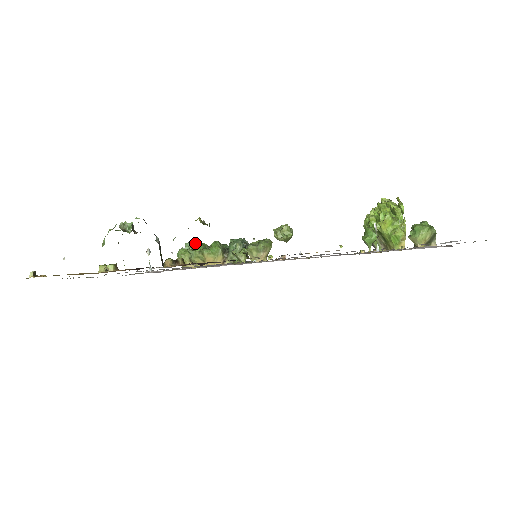
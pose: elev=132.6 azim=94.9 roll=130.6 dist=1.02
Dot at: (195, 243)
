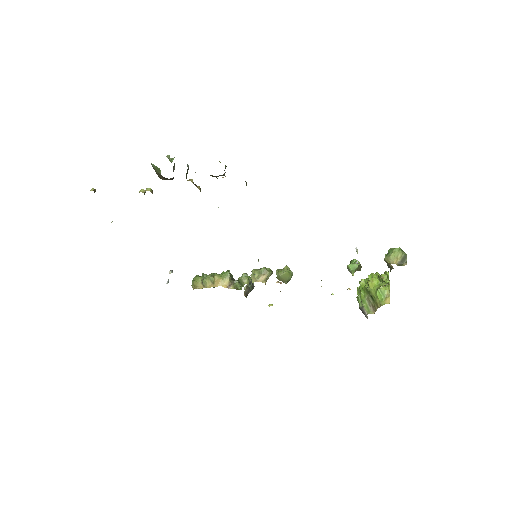
Dot at: occluded
